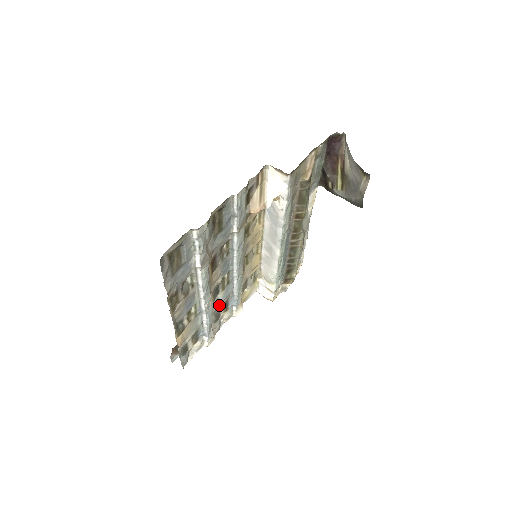
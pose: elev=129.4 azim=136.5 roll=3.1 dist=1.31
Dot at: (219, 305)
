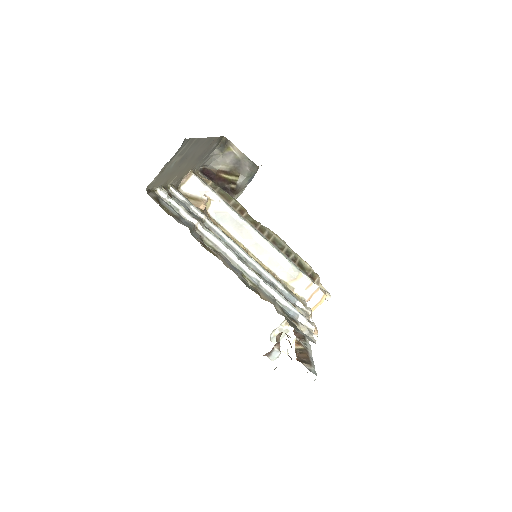
Dot at: occluded
